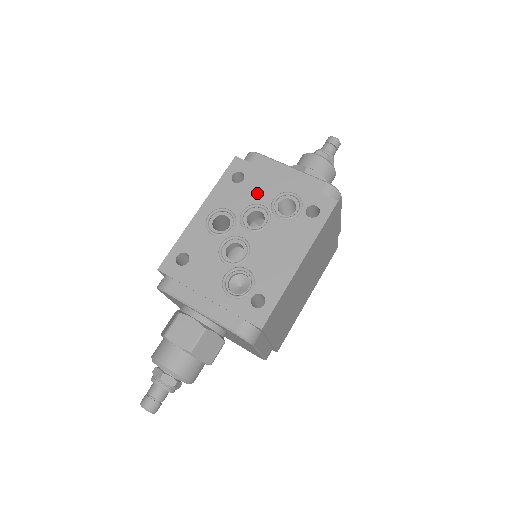
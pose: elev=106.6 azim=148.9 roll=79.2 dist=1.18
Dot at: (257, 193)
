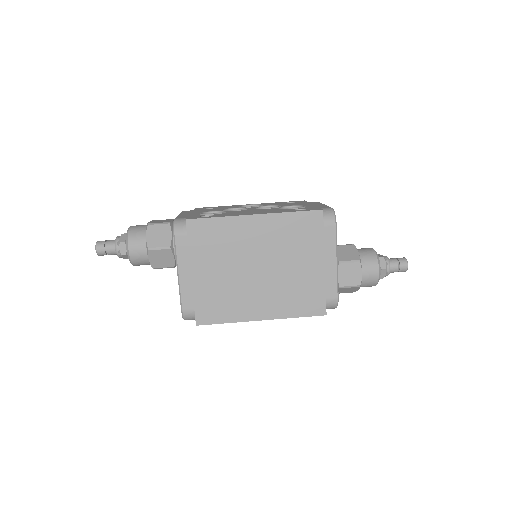
Dot at: (288, 205)
